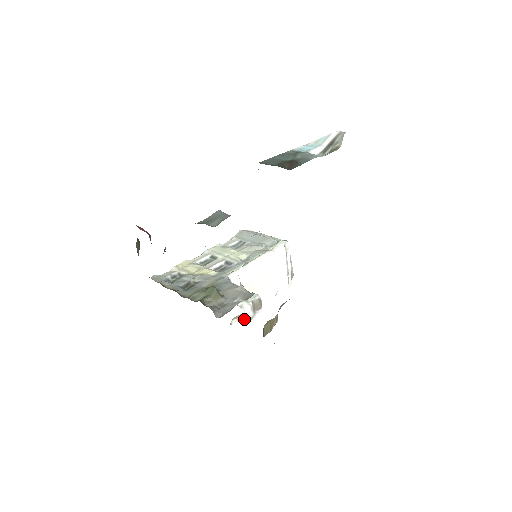
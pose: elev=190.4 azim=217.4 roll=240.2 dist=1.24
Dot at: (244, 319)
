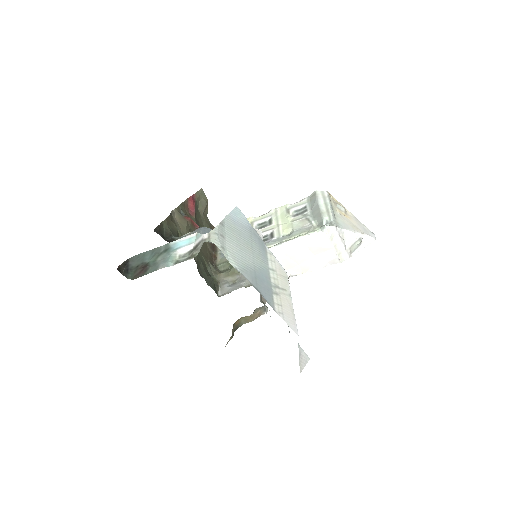
Dot at: occluded
